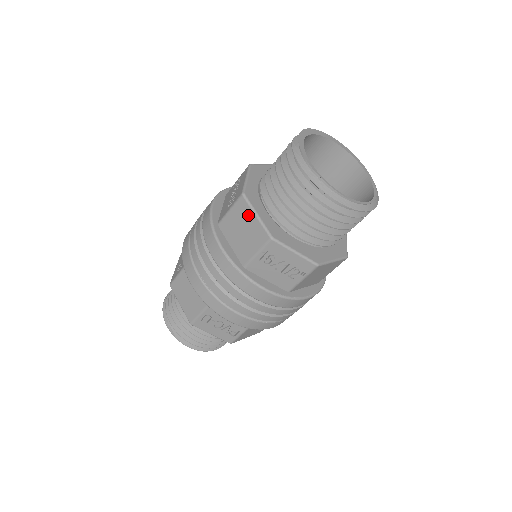
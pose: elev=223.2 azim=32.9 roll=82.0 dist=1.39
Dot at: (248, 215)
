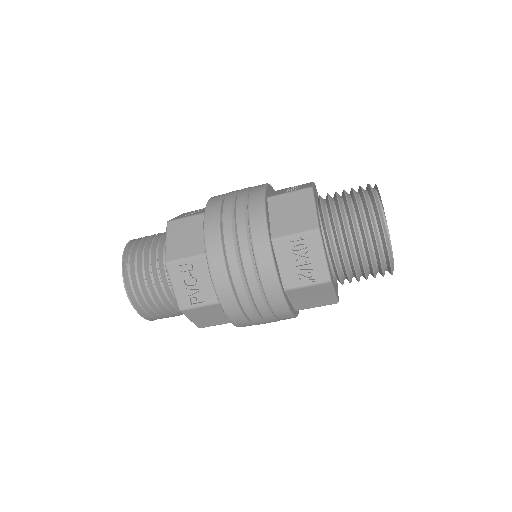
Dot at: (307, 203)
